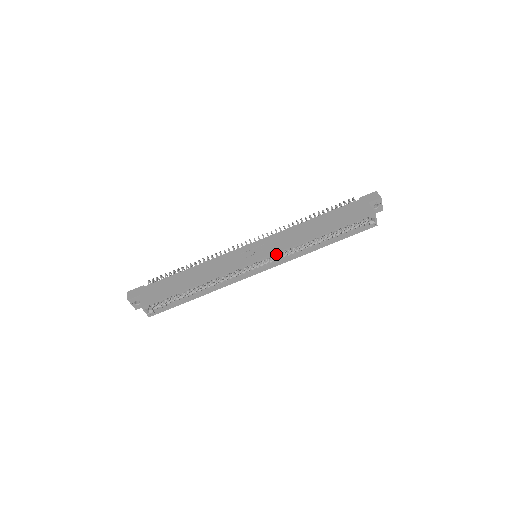
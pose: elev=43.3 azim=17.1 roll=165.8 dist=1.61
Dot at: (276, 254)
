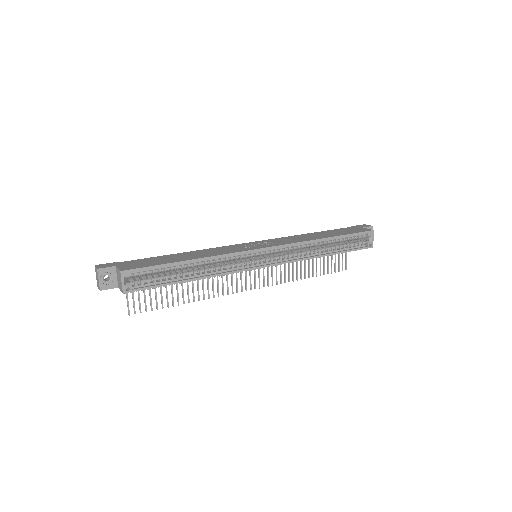
Dot at: (283, 249)
